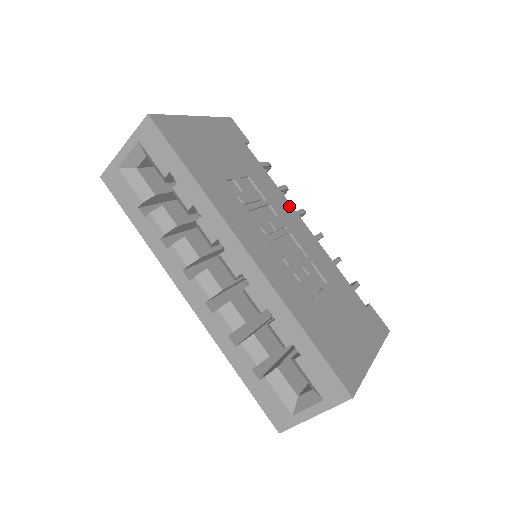
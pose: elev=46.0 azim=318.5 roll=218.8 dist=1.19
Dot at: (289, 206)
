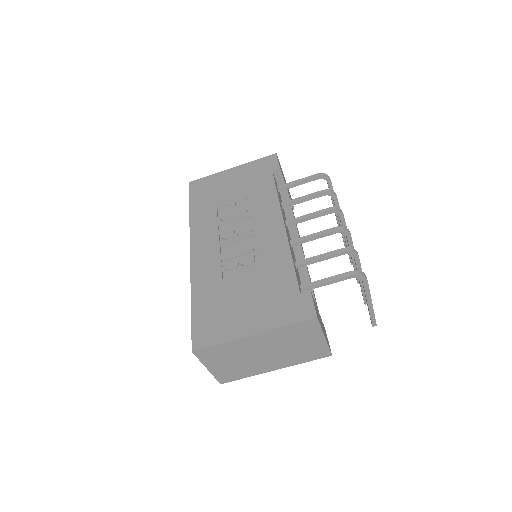
Dot at: (277, 212)
